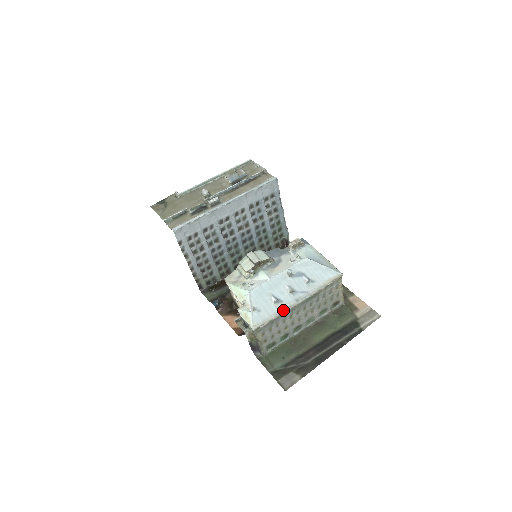
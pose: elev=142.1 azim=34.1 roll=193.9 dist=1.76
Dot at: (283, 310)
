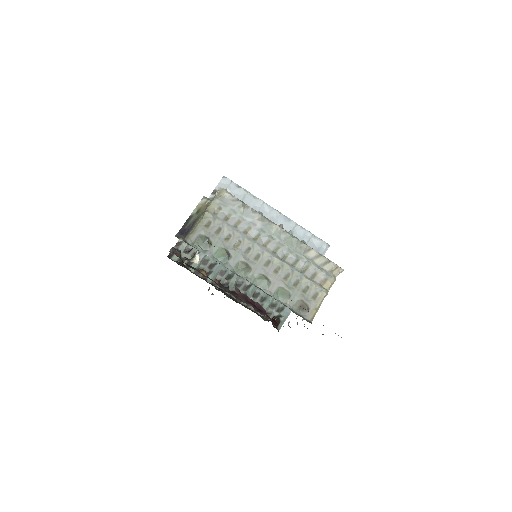
Dot at: (261, 214)
